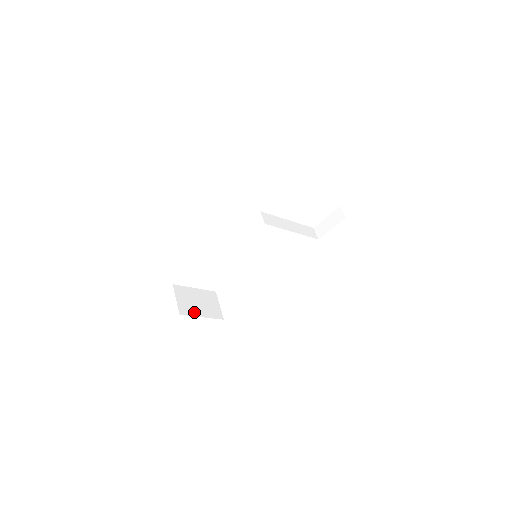
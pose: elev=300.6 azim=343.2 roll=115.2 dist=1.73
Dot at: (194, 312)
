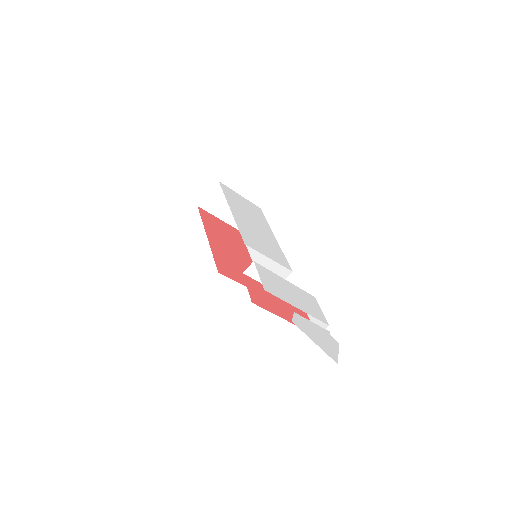
Dot at: (215, 211)
